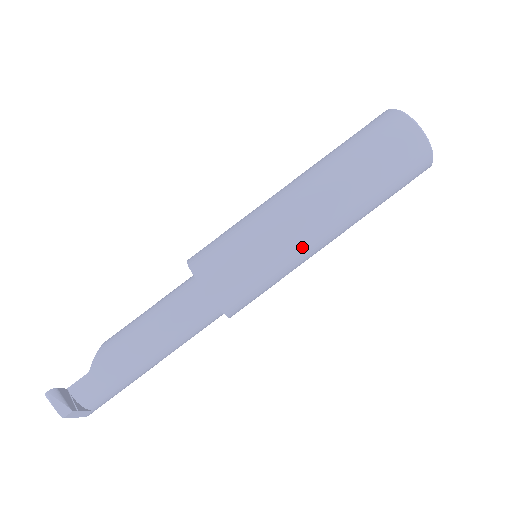
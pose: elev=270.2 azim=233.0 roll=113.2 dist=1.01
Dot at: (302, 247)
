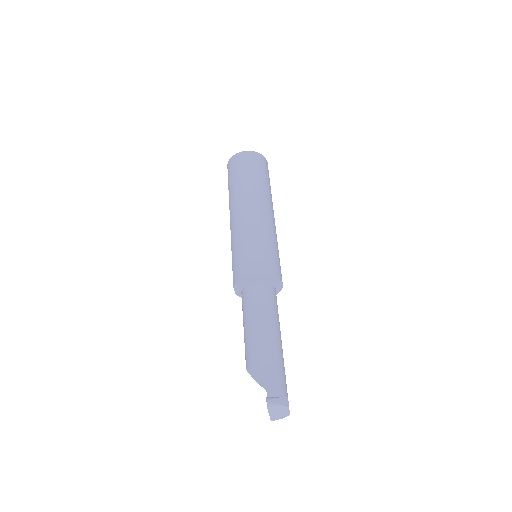
Dot at: (272, 225)
